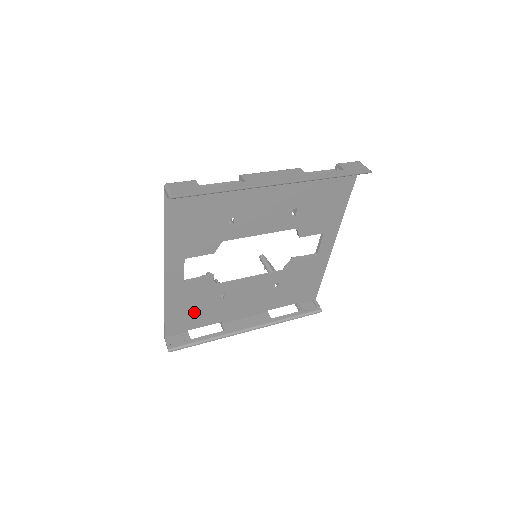
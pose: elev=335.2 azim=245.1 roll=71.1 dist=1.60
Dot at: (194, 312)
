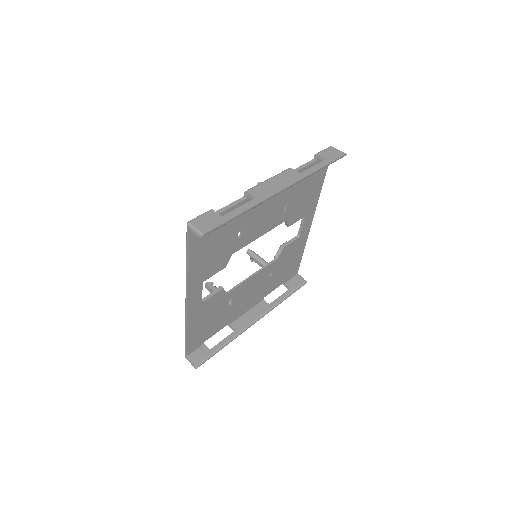
Dot at: (209, 324)
